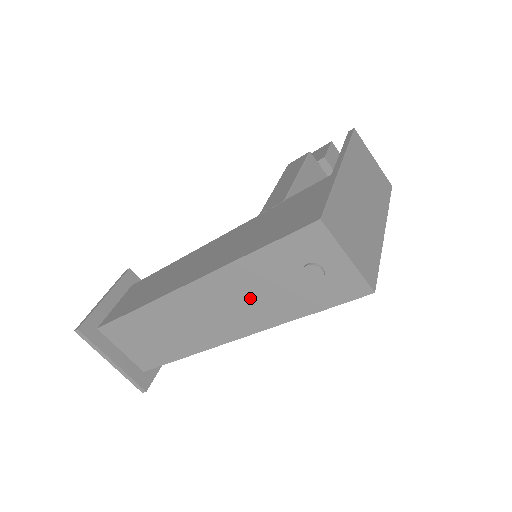
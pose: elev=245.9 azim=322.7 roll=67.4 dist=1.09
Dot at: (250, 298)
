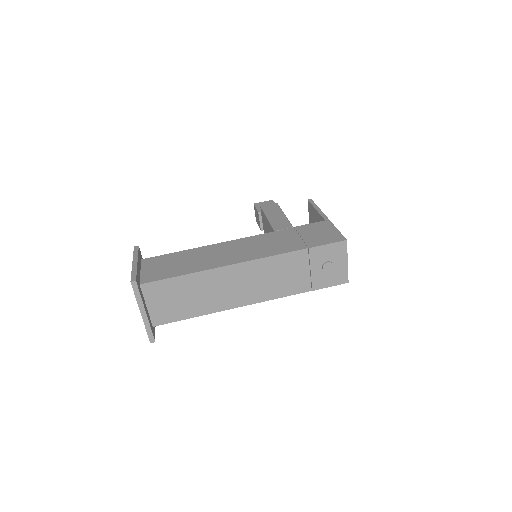
Dot at: (282, 276)
